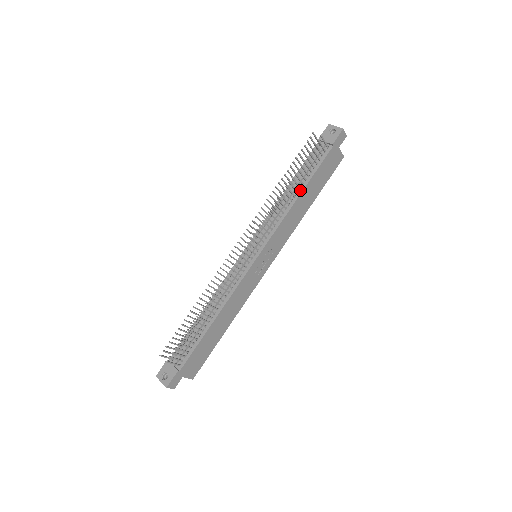
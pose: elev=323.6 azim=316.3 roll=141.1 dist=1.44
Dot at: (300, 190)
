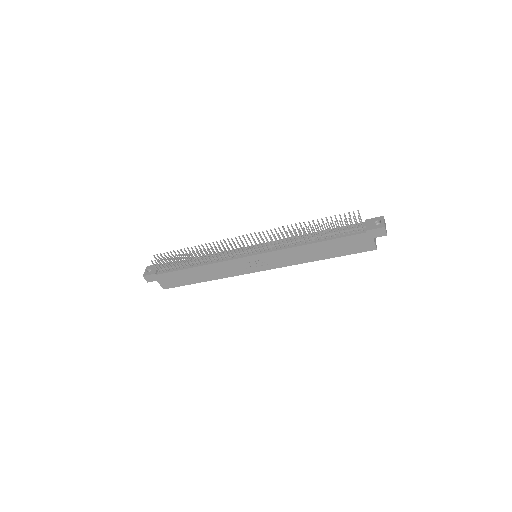
Dot at: (316, 241)
